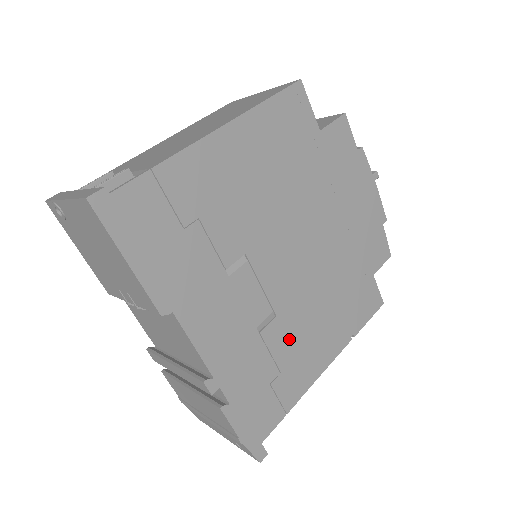
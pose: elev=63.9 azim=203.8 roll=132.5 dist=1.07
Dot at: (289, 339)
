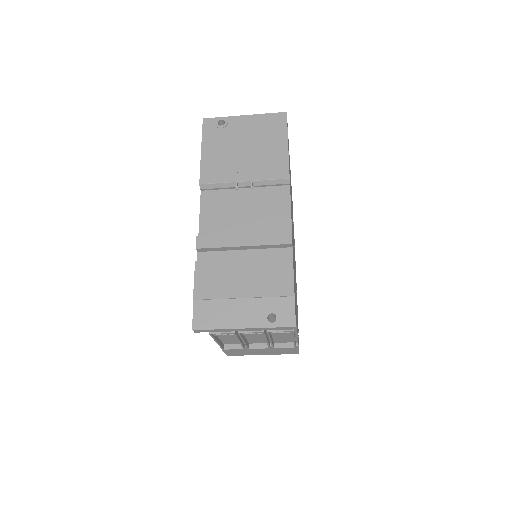
Dot at: occluded
